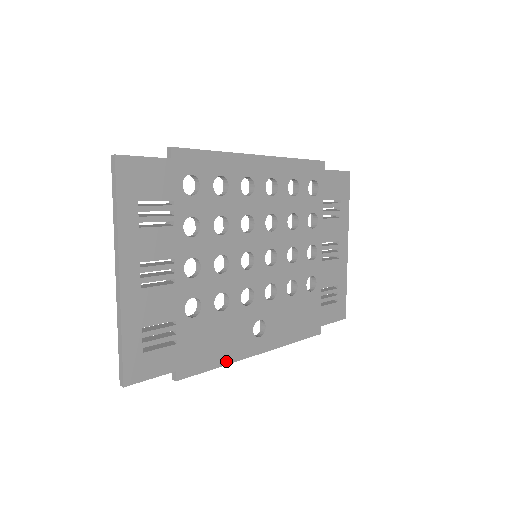
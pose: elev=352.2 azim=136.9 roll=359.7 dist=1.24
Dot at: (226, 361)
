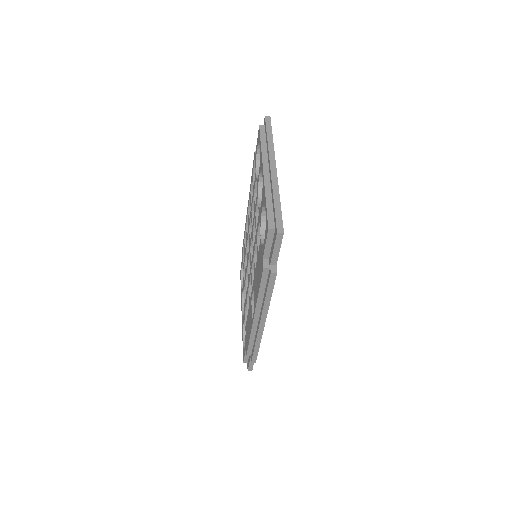
Dot at: (269, 301)
